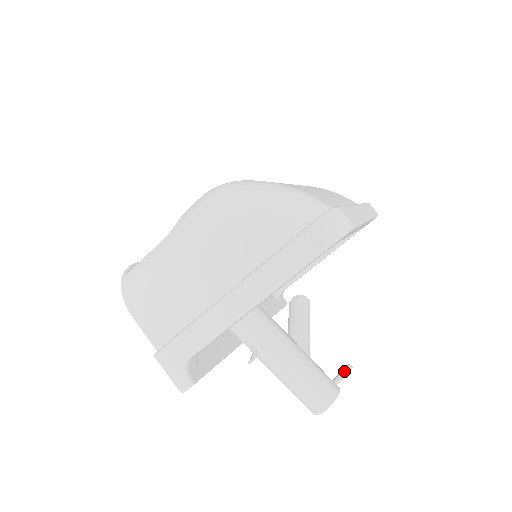
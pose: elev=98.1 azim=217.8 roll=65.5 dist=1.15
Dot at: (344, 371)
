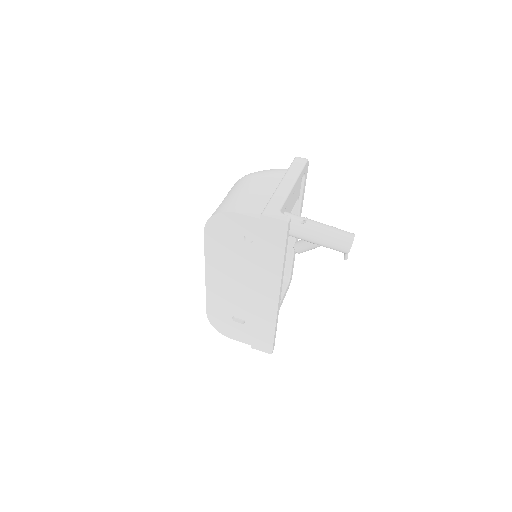
Dot at: occluded
